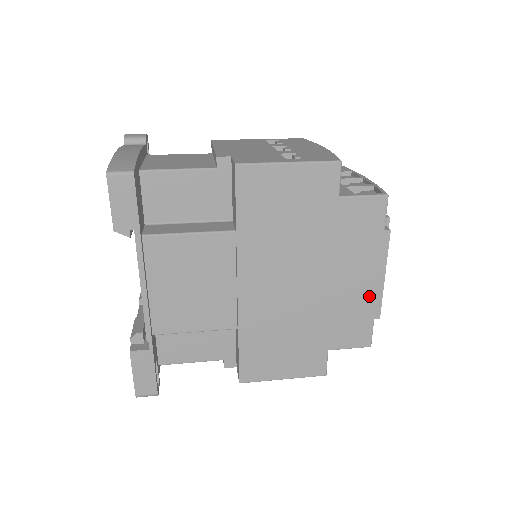
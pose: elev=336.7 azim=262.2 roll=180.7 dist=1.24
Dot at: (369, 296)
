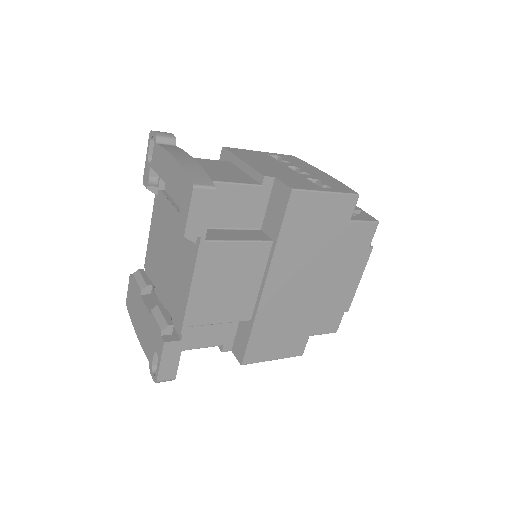
Dot at: (347, 295)
